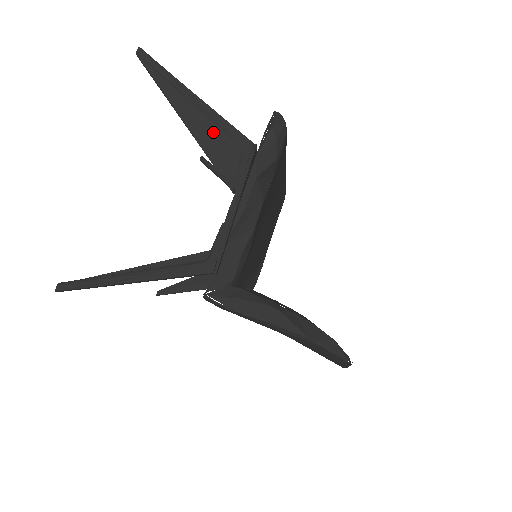
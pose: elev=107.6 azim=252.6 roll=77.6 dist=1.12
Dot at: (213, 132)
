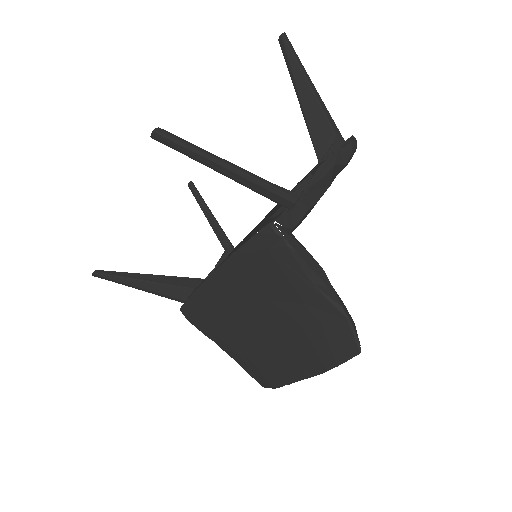
Dot at: (318, 114)
